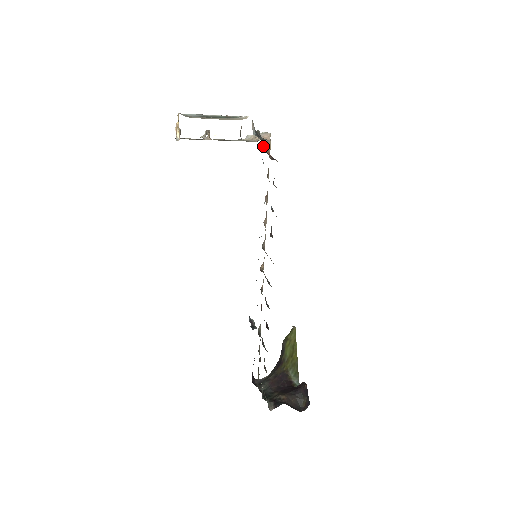
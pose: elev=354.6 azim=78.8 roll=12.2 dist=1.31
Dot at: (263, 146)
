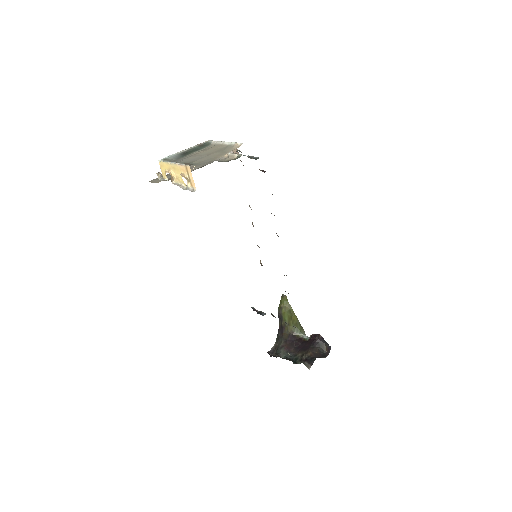
Dot at: occluded
